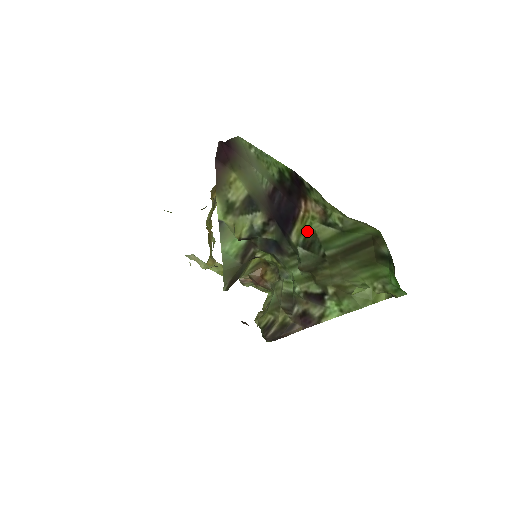
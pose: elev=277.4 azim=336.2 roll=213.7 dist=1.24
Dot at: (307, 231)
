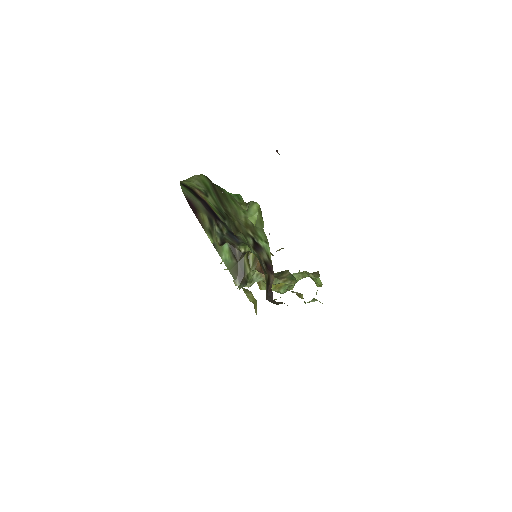
Dot at: (214, 208)
